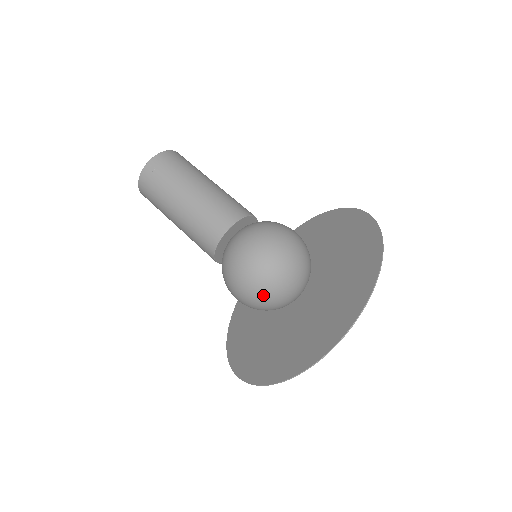
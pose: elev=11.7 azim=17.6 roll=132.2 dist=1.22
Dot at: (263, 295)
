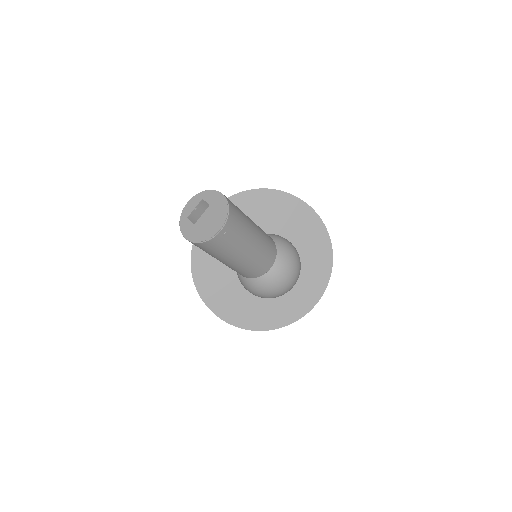
Dot at: occluded
